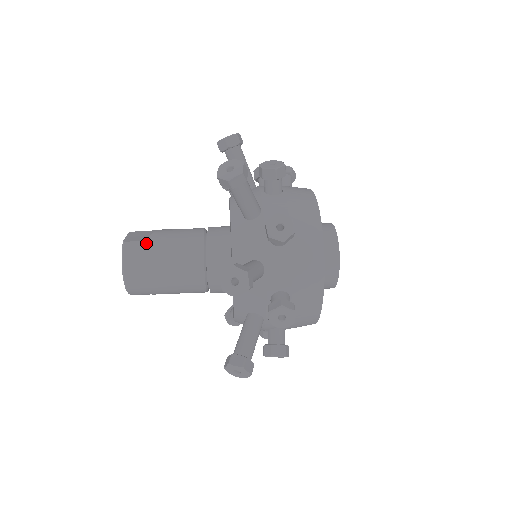
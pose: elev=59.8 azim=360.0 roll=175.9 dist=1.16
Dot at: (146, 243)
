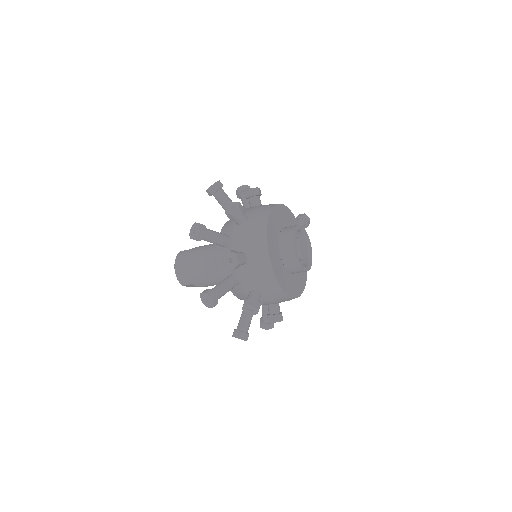
Dot at: (189, 250)
